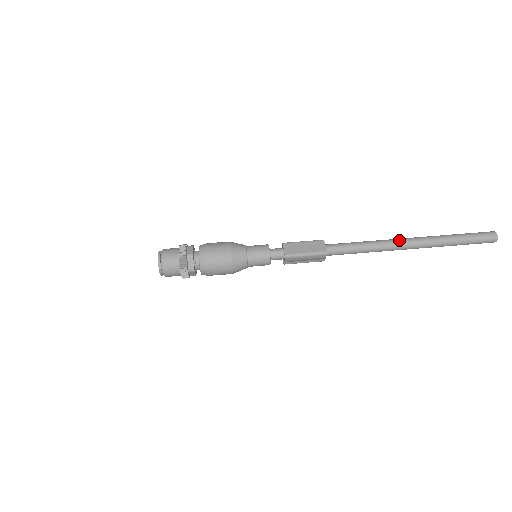
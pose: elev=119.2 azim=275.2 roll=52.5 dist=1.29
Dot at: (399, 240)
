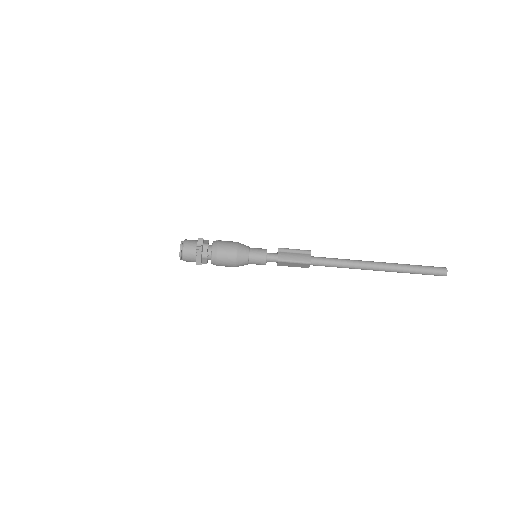
Dot at: occluded
